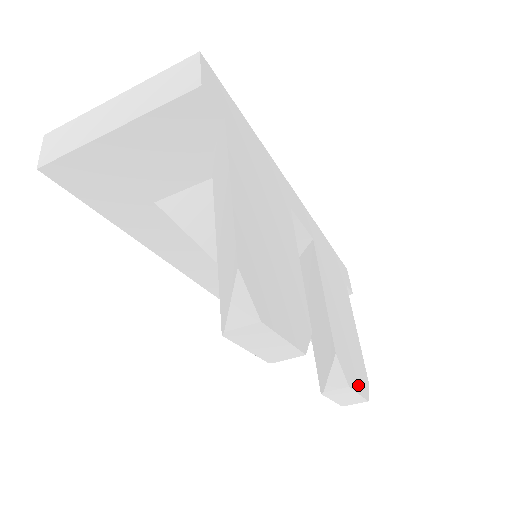
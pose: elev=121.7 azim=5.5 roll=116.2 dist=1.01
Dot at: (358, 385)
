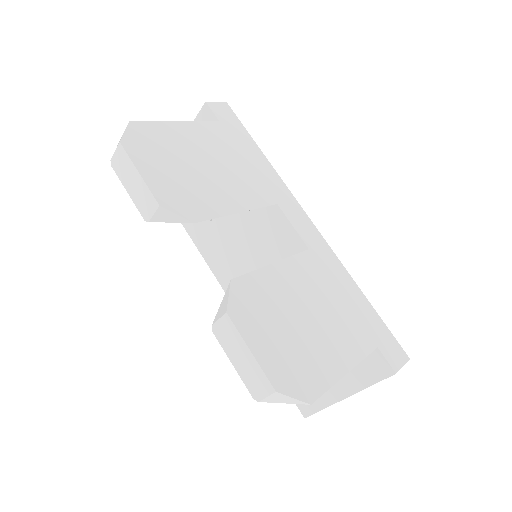
Dot at: (261, 351)
